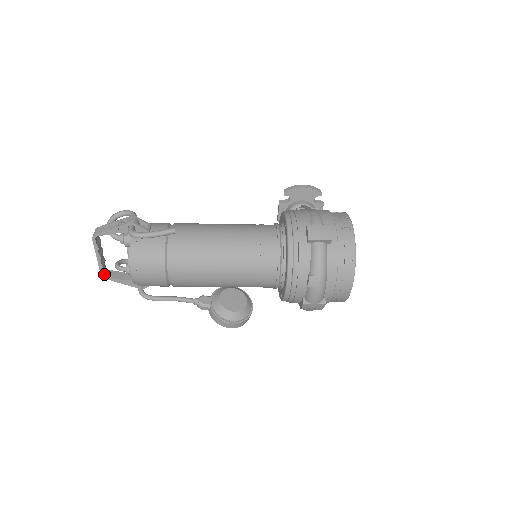
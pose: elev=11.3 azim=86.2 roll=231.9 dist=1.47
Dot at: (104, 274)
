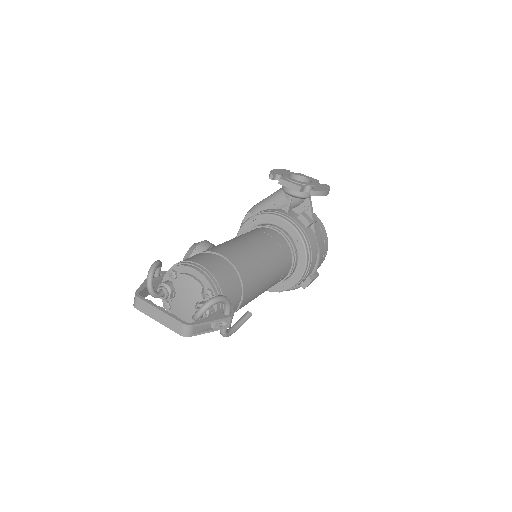
Dot at: (138, 305)
